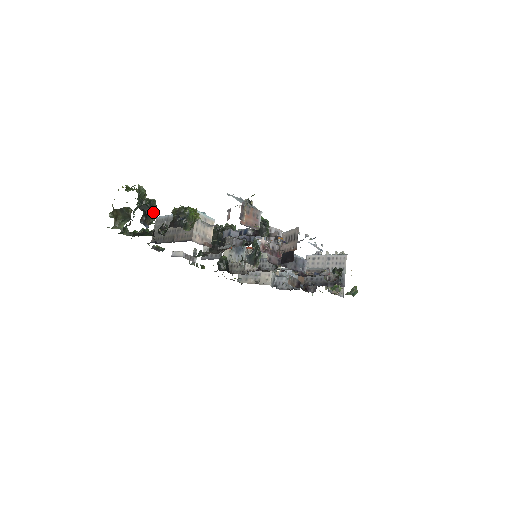
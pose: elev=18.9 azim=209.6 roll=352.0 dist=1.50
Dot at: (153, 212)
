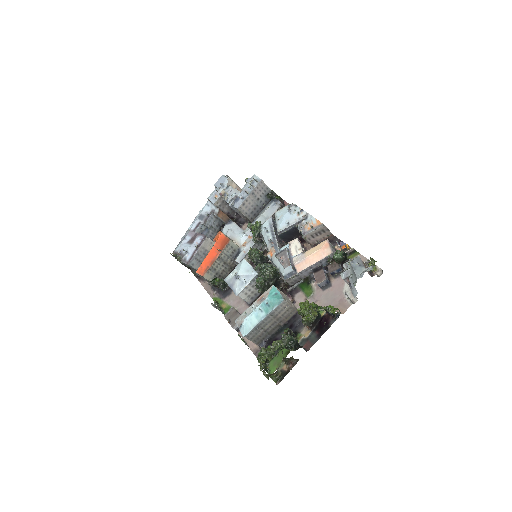
Dot at: (296, 339)
